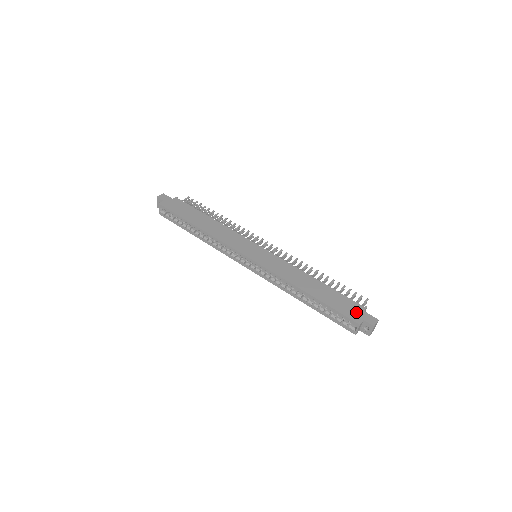
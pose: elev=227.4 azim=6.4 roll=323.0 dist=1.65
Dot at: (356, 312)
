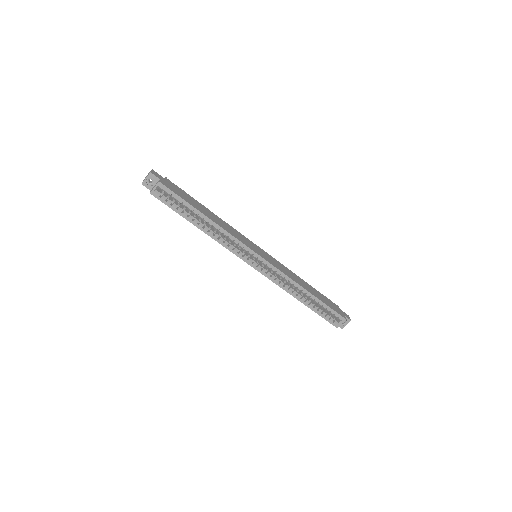
Dot at: (338, 310)
